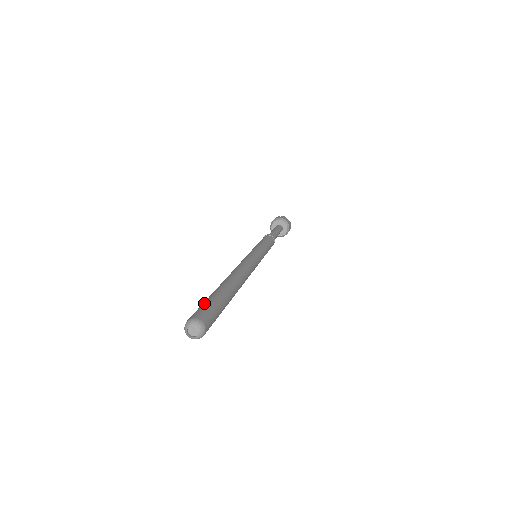
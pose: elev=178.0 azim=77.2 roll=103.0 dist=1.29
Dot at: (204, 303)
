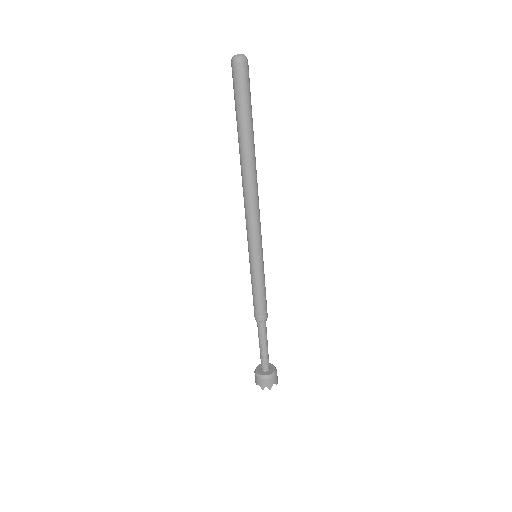
Dot at: occluded
